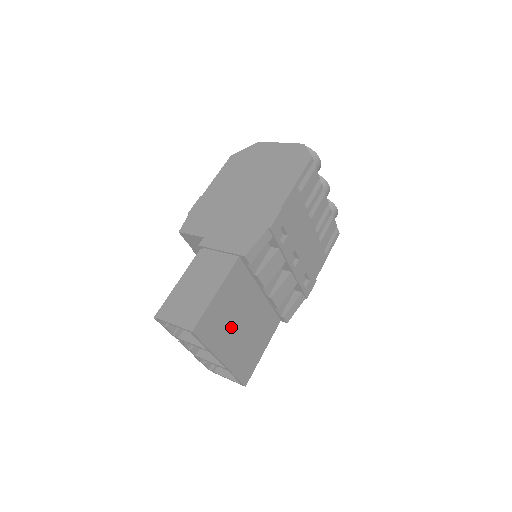
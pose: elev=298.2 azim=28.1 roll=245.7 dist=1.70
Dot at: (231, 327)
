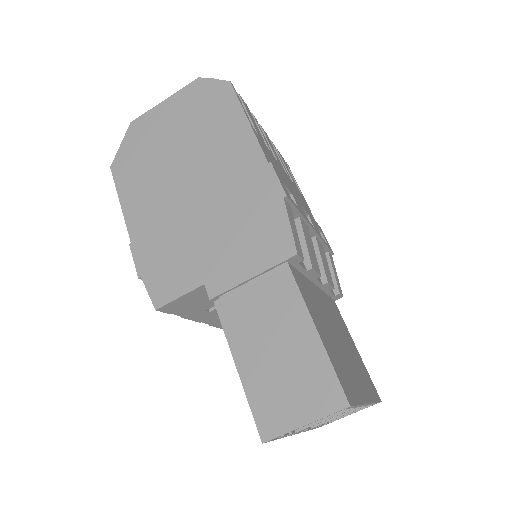
Dot at: (342, 354)
